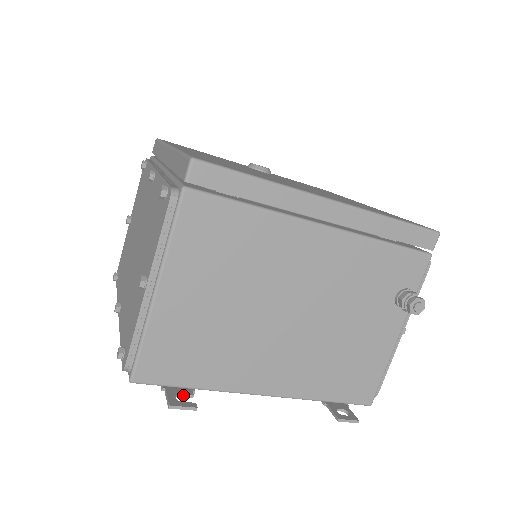
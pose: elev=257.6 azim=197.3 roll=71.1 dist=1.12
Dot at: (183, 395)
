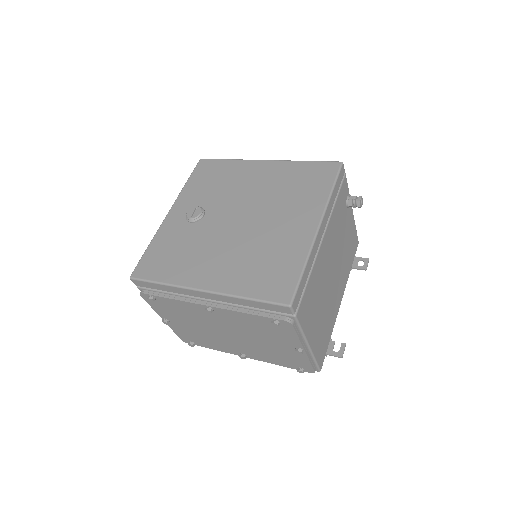
Dot at: (333, 347)
